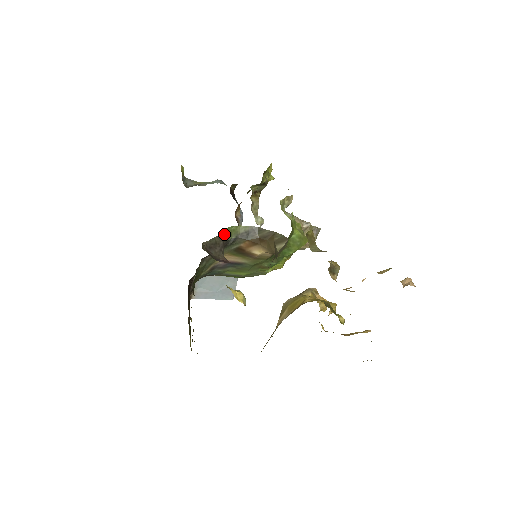
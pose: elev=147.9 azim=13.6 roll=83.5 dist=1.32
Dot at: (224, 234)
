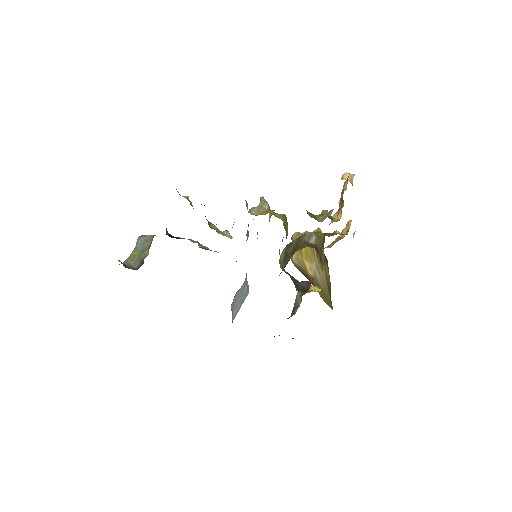
Dot at: (285, 271)
